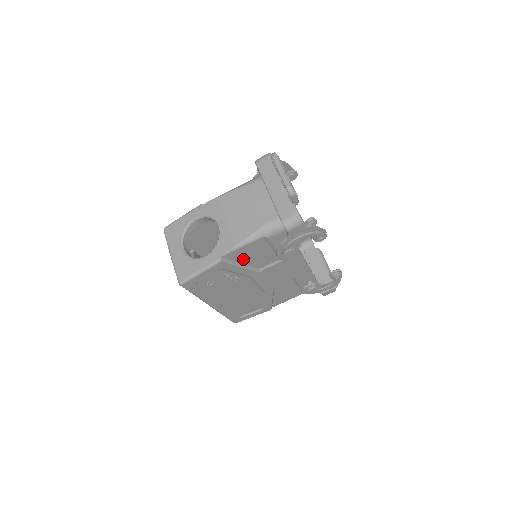
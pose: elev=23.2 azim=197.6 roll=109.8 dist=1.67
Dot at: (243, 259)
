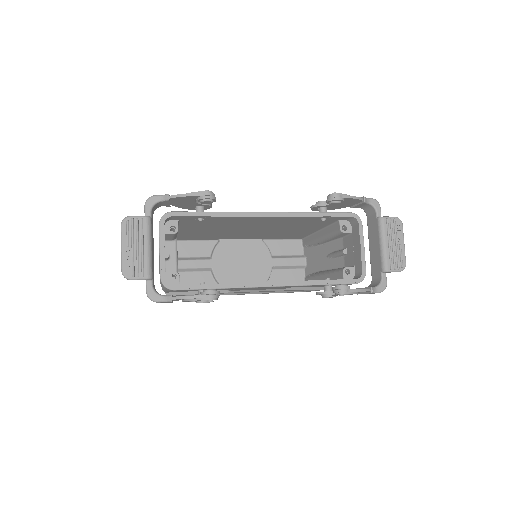
Dot at: occluded
